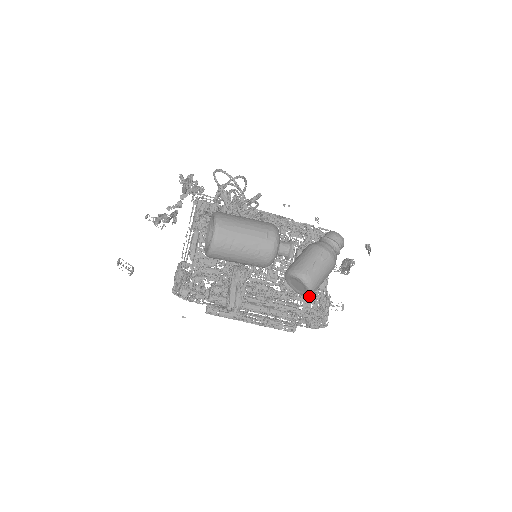
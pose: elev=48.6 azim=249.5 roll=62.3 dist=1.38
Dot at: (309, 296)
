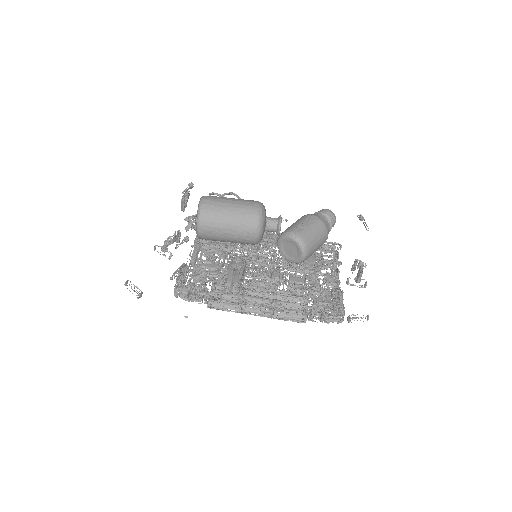
Dot at: (319, 292)
